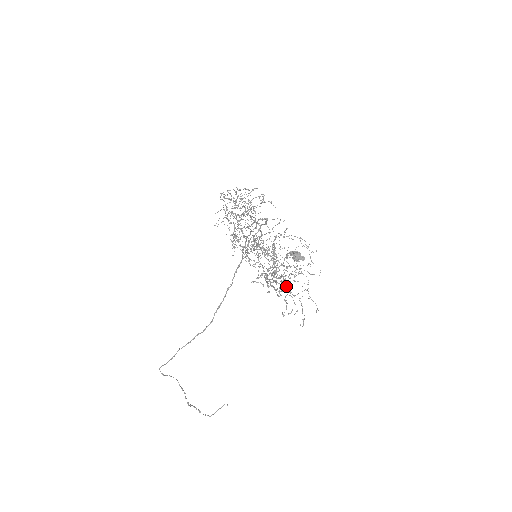
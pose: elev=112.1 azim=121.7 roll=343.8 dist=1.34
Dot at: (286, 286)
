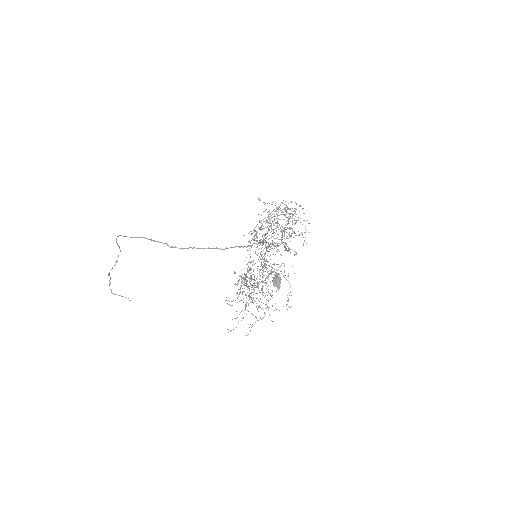
Dot at: occluded
